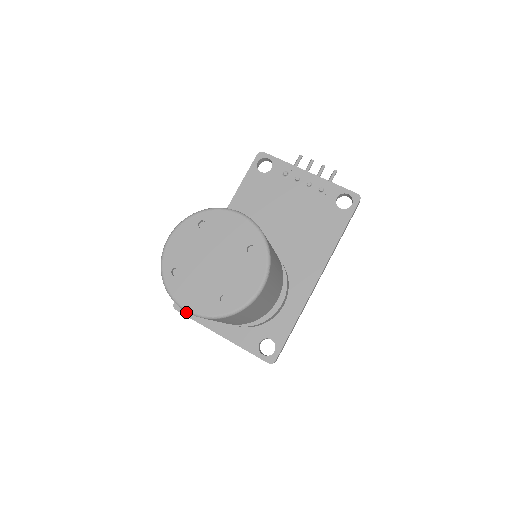
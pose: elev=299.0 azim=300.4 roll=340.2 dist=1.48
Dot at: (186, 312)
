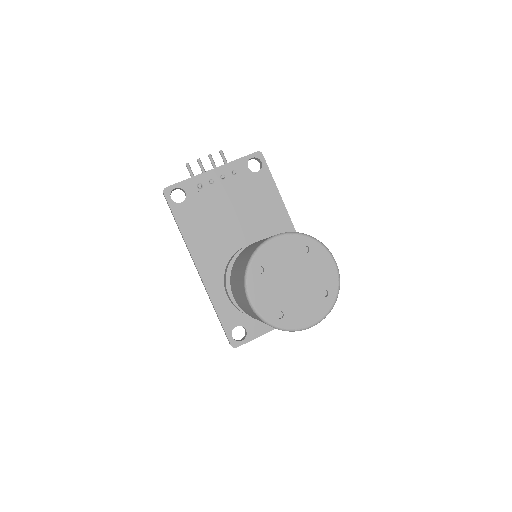
Dot at: (245, 340)
